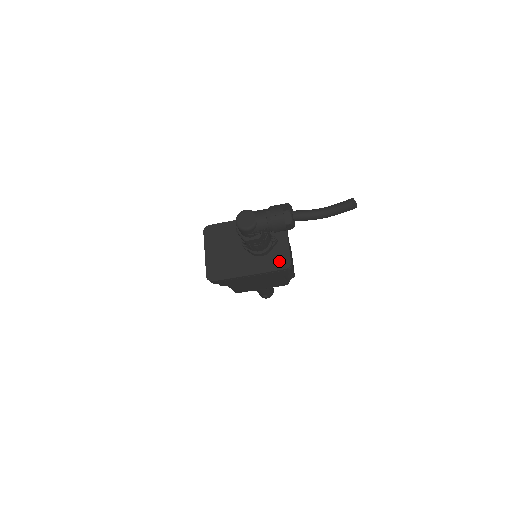
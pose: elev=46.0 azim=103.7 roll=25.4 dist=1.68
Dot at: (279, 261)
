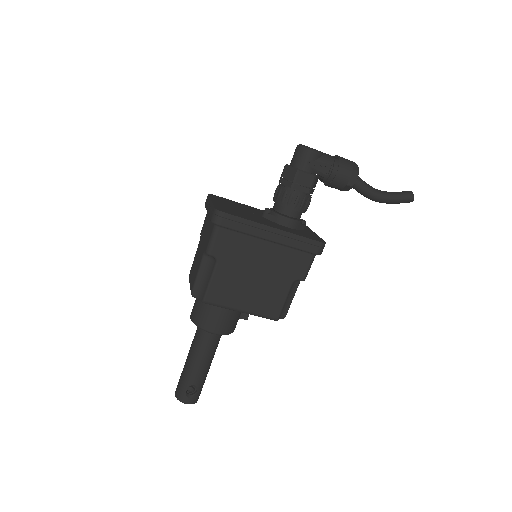
Dot at: (311, 236)
